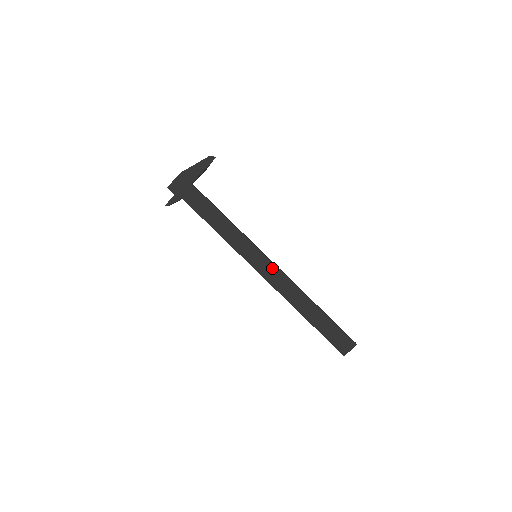
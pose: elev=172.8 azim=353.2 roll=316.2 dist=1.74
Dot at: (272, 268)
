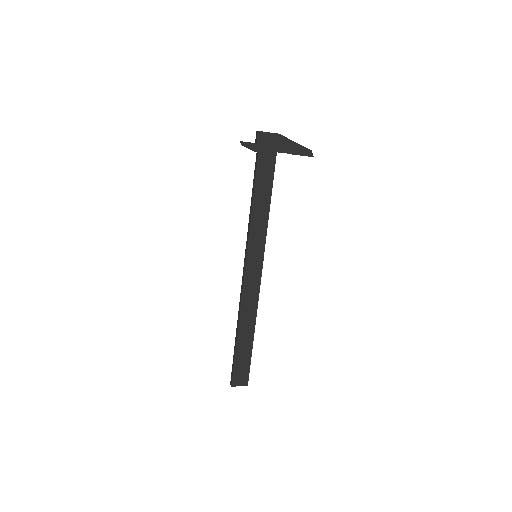
Dot at: (257, 277)
